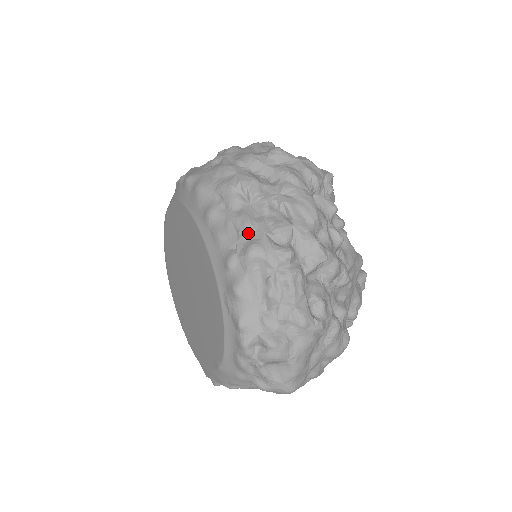
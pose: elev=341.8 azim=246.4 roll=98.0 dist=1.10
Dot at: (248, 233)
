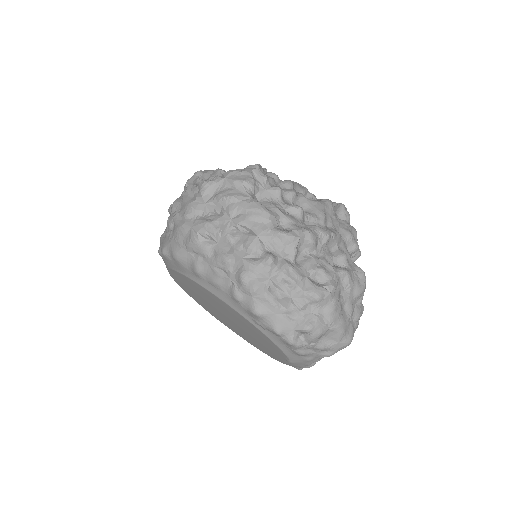
Dot at: (232, 267)
